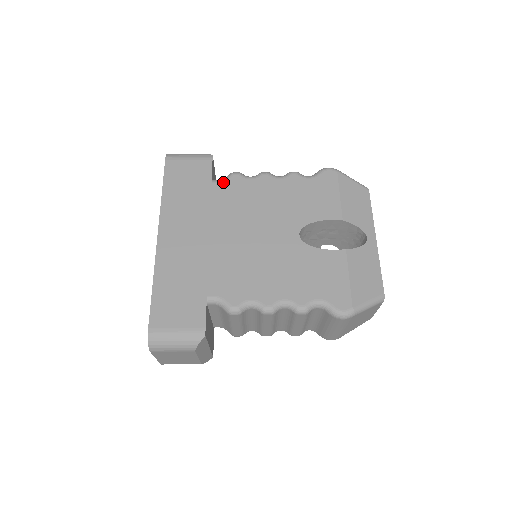
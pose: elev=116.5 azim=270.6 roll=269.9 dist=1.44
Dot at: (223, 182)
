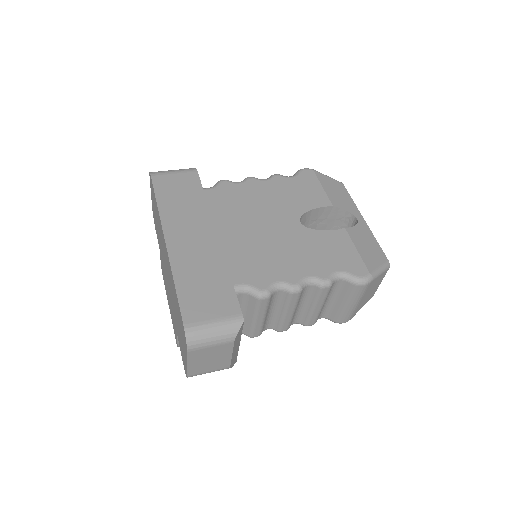
Dot at: (214, 188)
